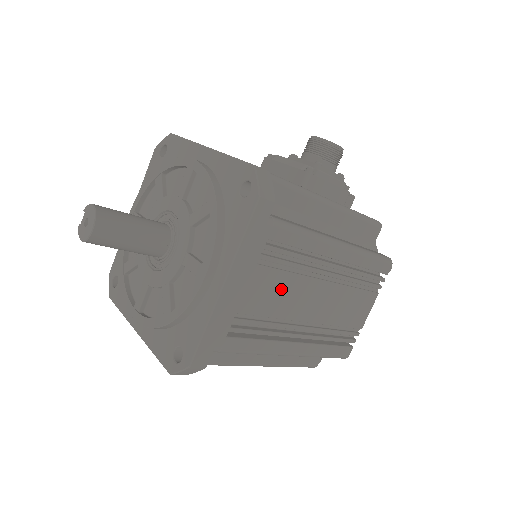
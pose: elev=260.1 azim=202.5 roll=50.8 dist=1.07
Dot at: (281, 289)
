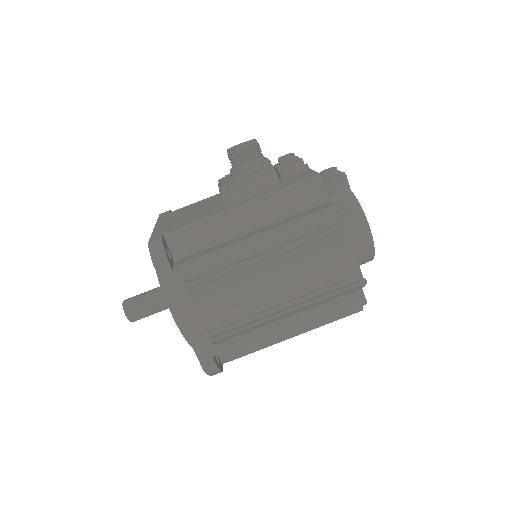
Dot at: (230, 297)
